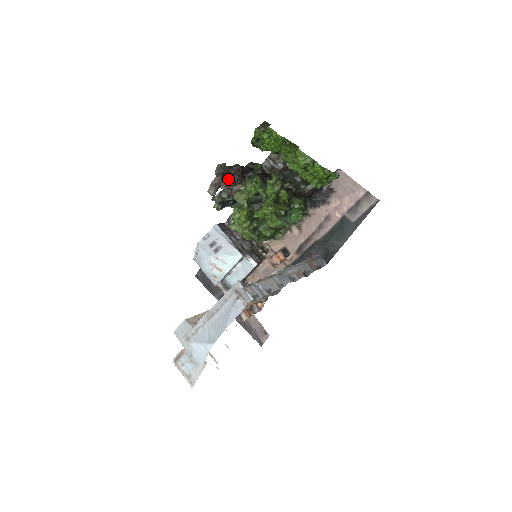
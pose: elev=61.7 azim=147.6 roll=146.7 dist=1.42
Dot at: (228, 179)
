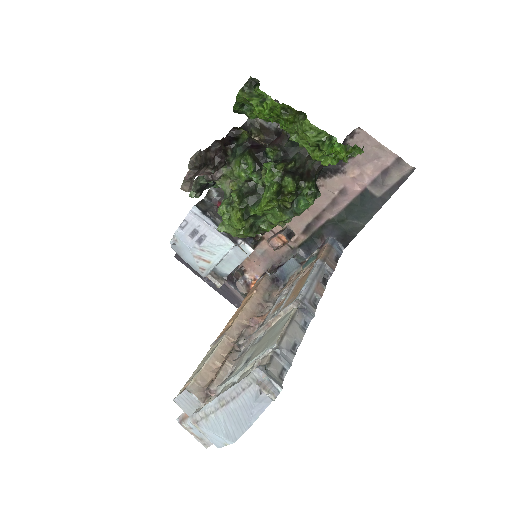
Dot at: (207, 167)
